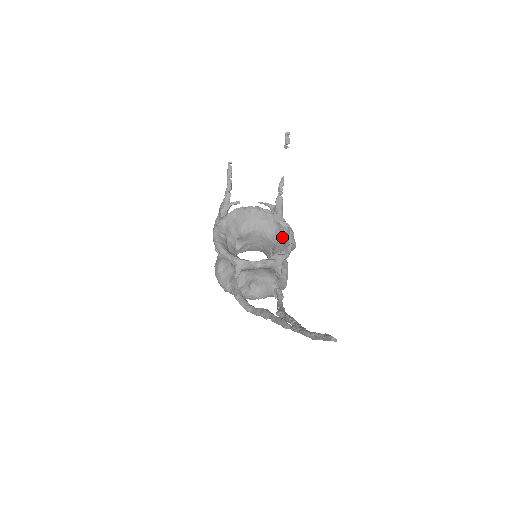
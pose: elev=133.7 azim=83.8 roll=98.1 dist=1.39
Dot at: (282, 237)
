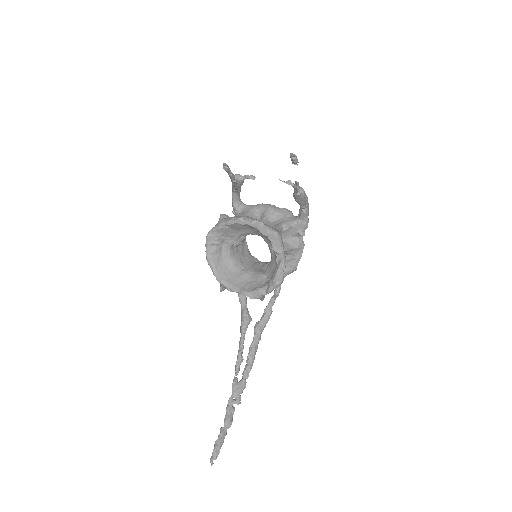
Dot at: (275, 262)
